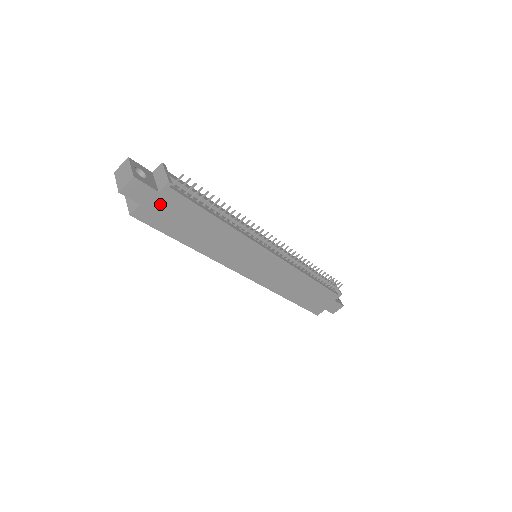
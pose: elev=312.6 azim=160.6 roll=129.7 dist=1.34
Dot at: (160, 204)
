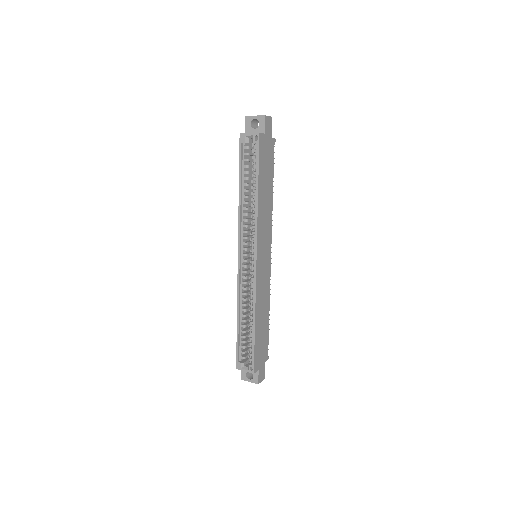
Dot at: (268, 145)
